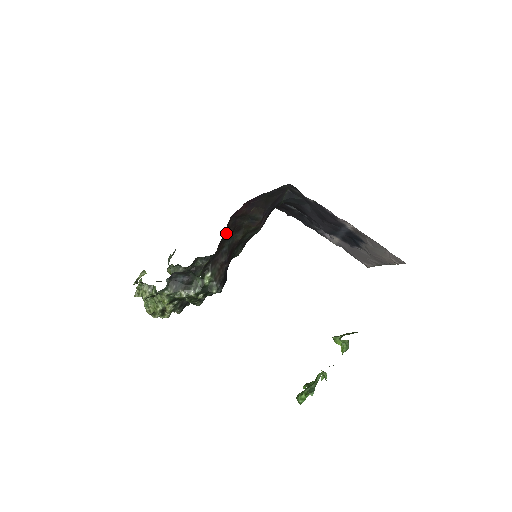
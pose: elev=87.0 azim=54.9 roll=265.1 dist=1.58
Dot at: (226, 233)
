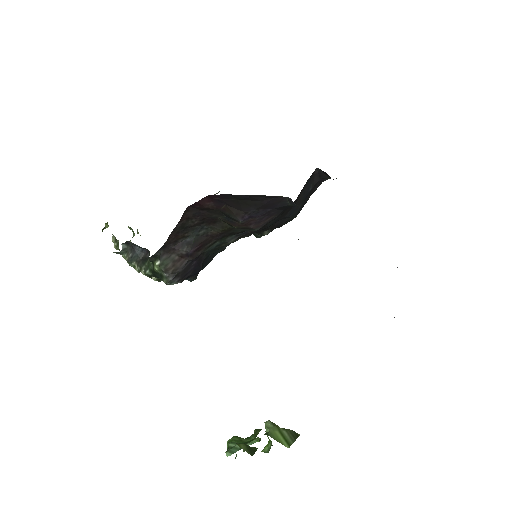
Dot at: (186, 223)
